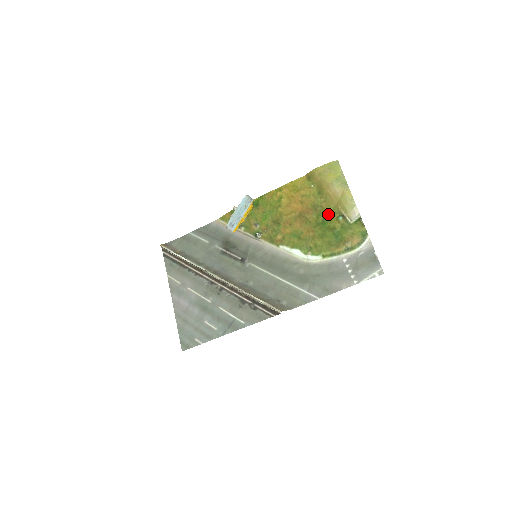
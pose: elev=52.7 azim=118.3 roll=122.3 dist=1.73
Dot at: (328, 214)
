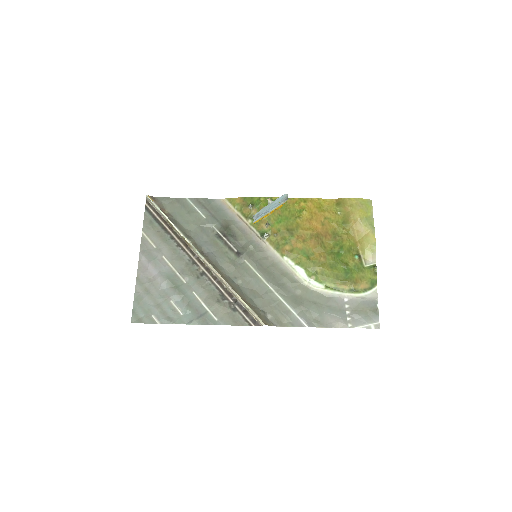
Dot at: (346, 247)
